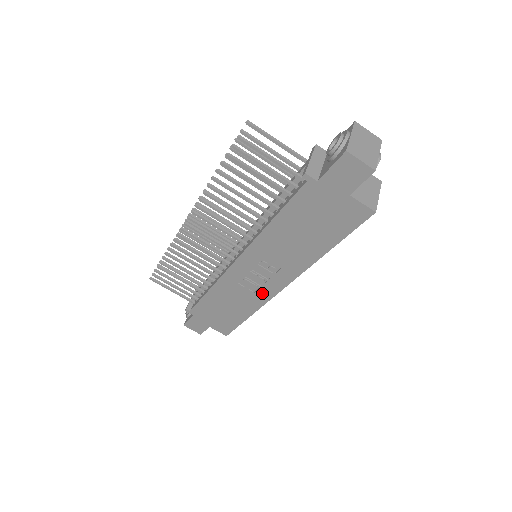
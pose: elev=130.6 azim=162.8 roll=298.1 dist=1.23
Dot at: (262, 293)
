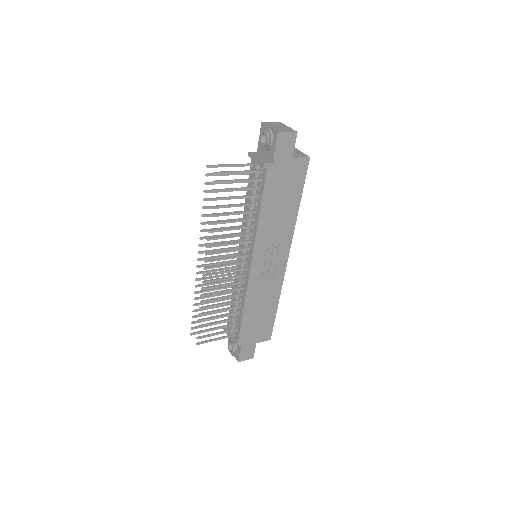
Dot at: (277, 276)
